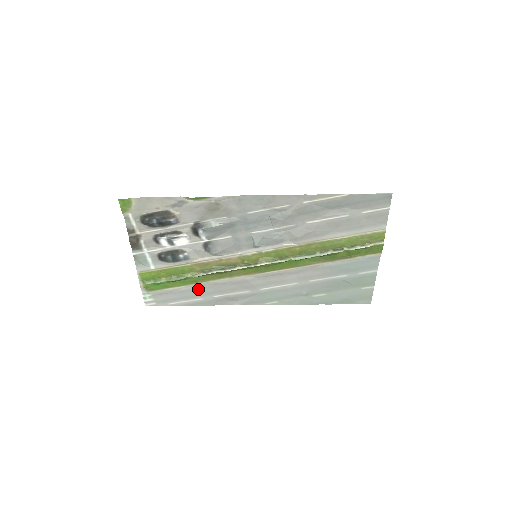
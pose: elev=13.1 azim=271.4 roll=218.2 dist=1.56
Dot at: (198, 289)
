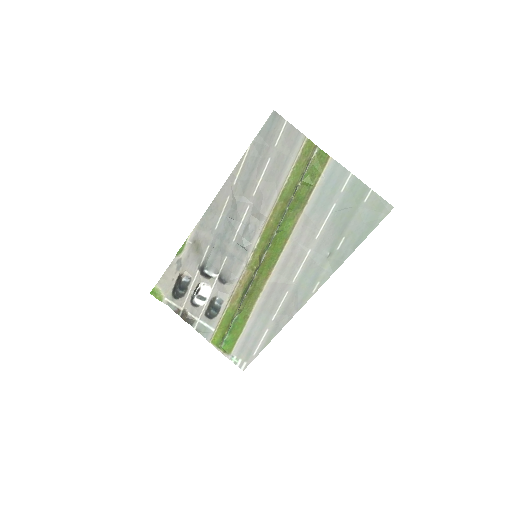
Dot at: (256, 323)
